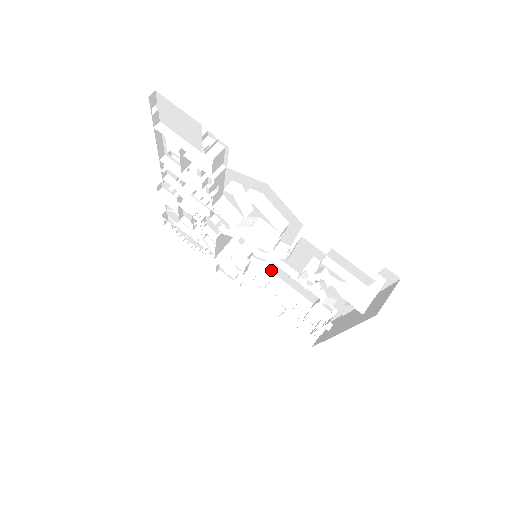
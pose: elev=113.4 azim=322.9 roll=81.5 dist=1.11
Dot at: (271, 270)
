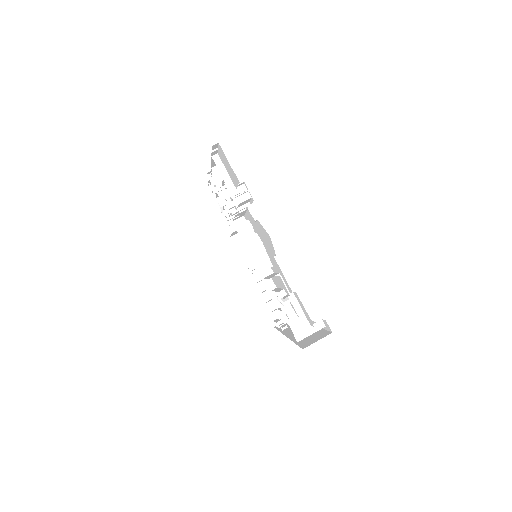
Dot at: occluded
